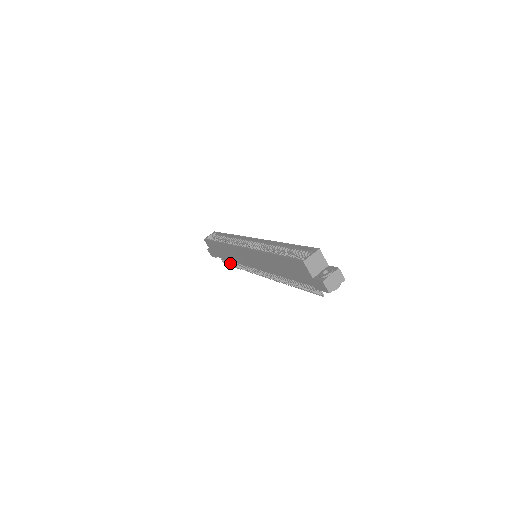
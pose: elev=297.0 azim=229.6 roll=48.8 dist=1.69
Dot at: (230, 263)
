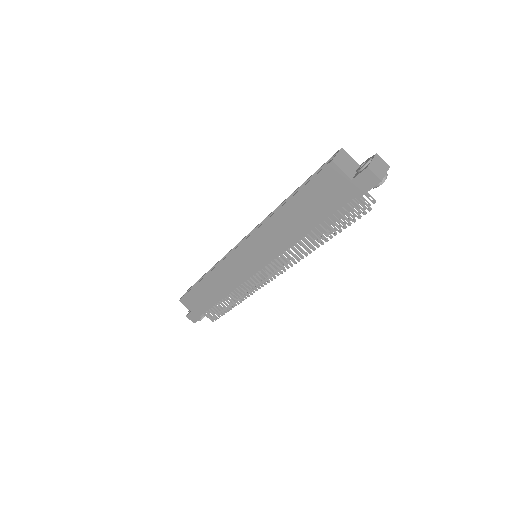
Dot at: (222, 309)
